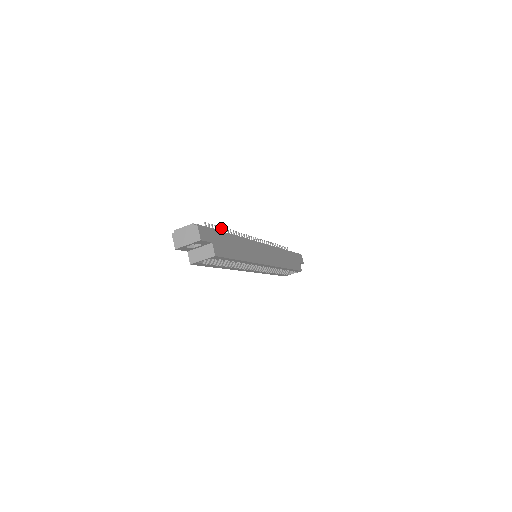
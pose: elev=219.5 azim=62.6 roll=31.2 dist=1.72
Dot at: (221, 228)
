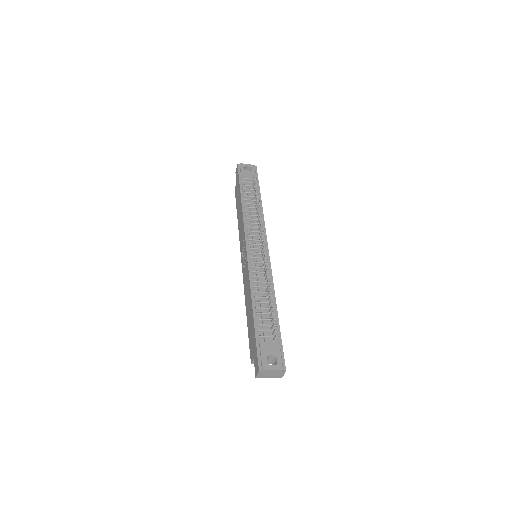
Dot at: occluded
